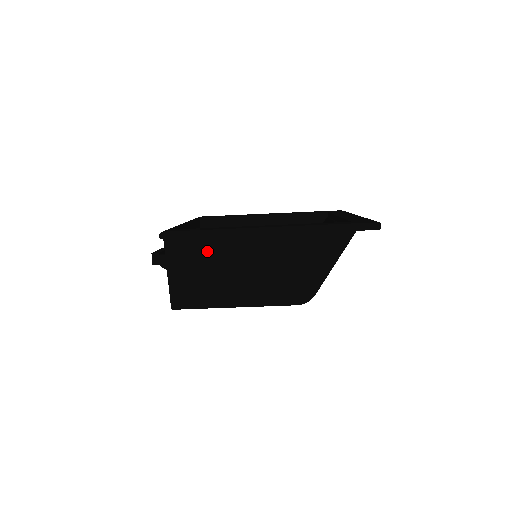
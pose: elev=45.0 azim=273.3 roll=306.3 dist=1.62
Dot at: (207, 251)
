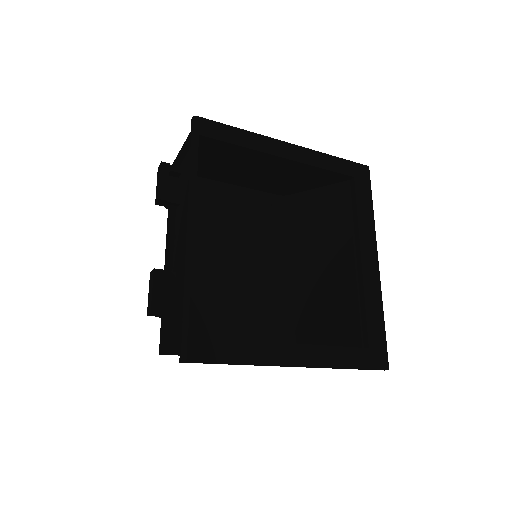
Dot at: occluded
